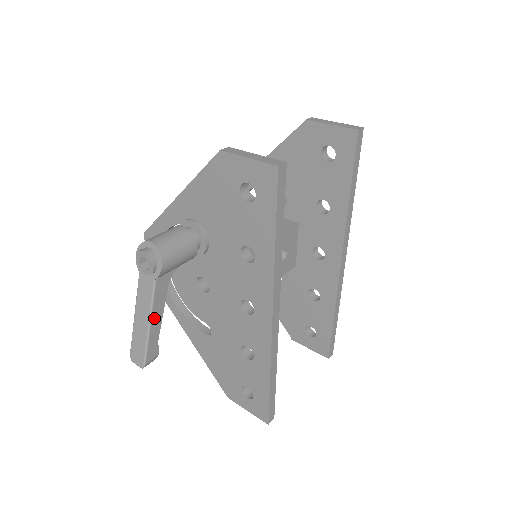
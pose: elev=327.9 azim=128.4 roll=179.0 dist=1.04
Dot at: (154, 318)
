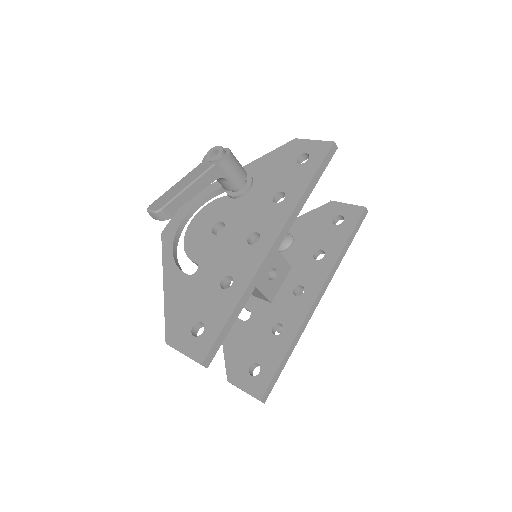
Dot at: (193, 186)
